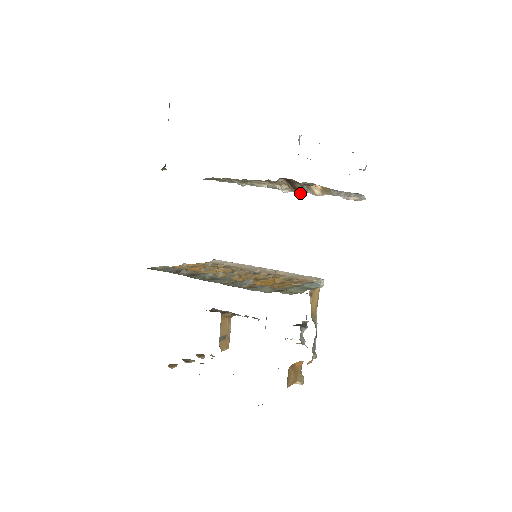
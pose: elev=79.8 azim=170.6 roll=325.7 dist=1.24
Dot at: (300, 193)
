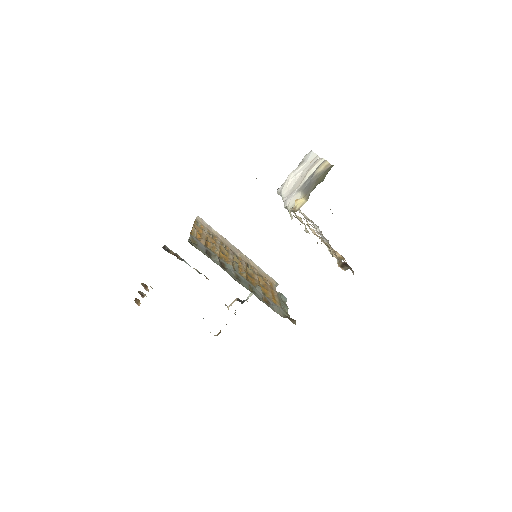
Dot at: (341, 268)
